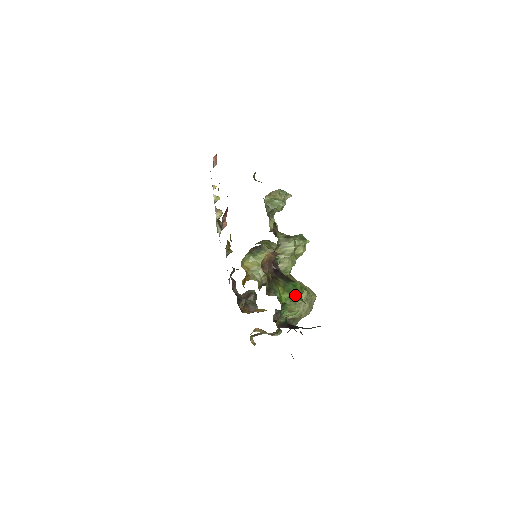
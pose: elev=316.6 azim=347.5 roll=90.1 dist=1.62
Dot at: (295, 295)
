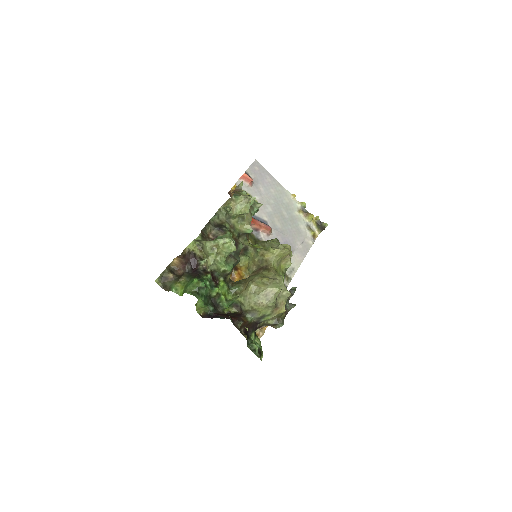
Dot at: (186, 289)
